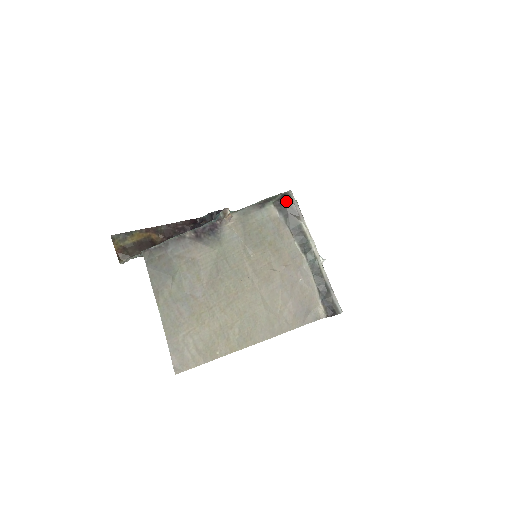
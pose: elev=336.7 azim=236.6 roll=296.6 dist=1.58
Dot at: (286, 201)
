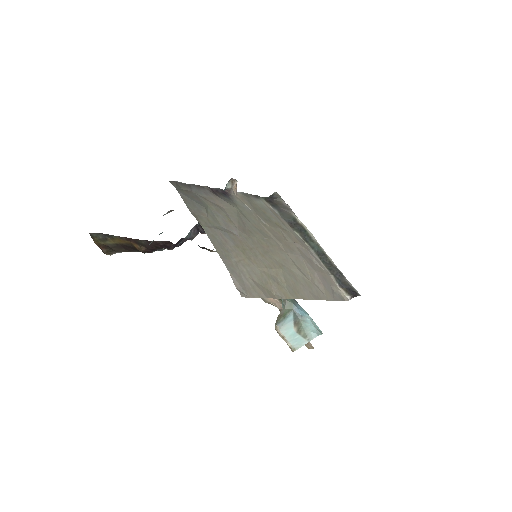
Dot at: (275, 199)
